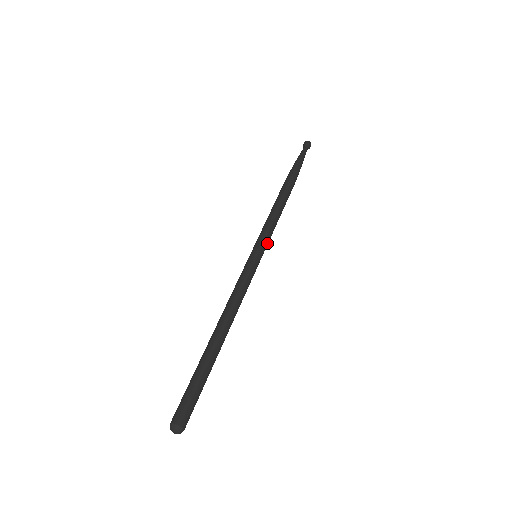
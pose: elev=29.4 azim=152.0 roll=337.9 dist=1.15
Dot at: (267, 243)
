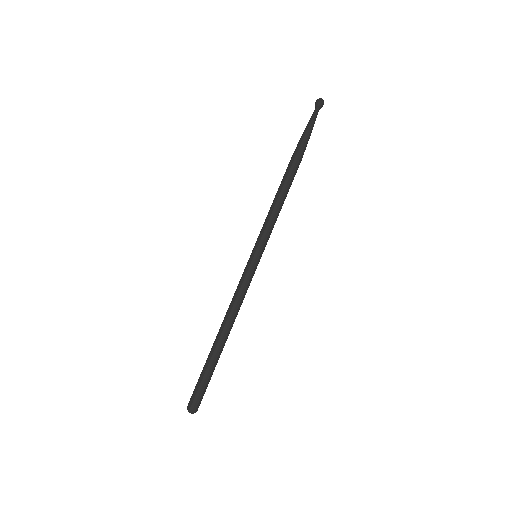
Dot at: occluded
